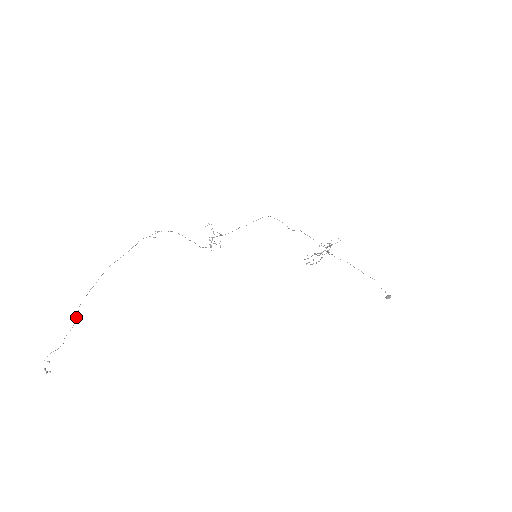
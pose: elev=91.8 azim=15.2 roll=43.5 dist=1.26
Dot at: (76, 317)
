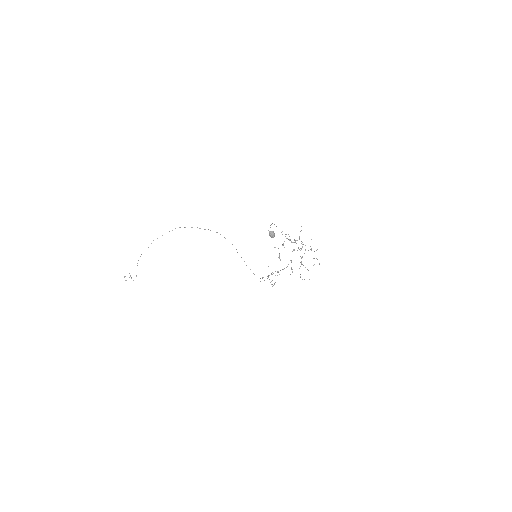
Dot at: occluded
